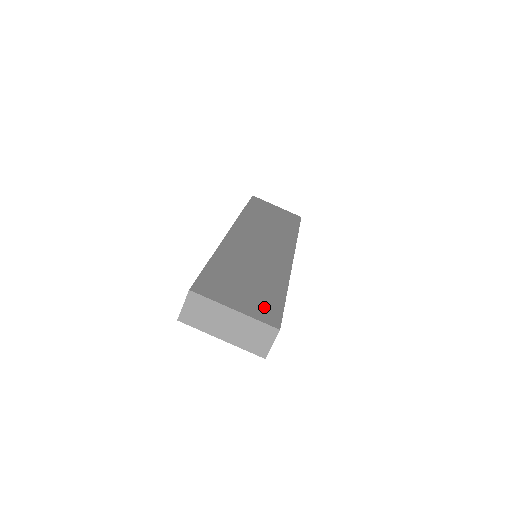
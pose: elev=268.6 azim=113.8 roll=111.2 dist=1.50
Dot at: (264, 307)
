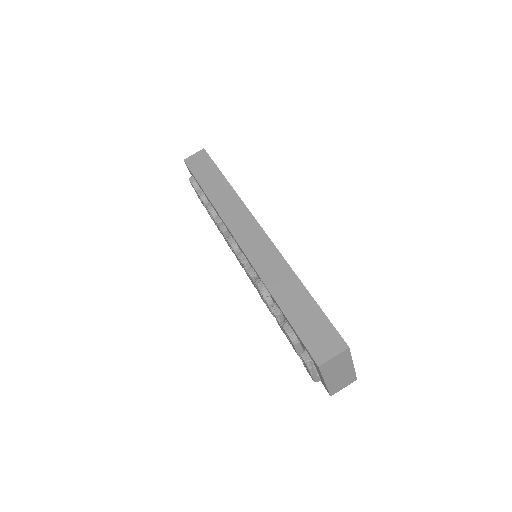
Dot at: occluded
